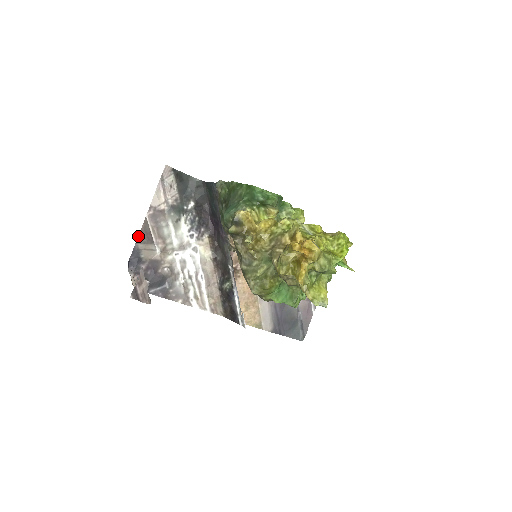
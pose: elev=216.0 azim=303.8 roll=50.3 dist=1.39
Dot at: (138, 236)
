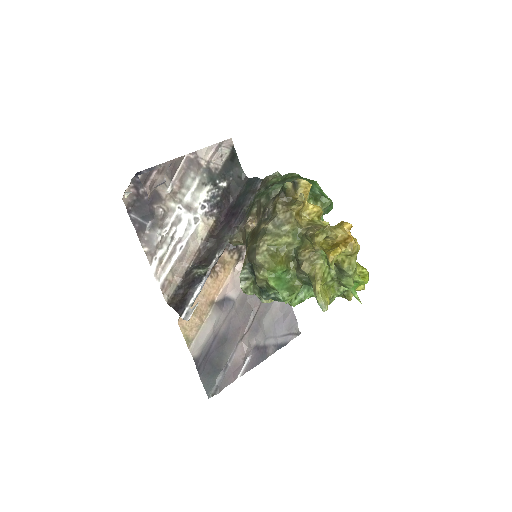
Dot at: (166, 162)
